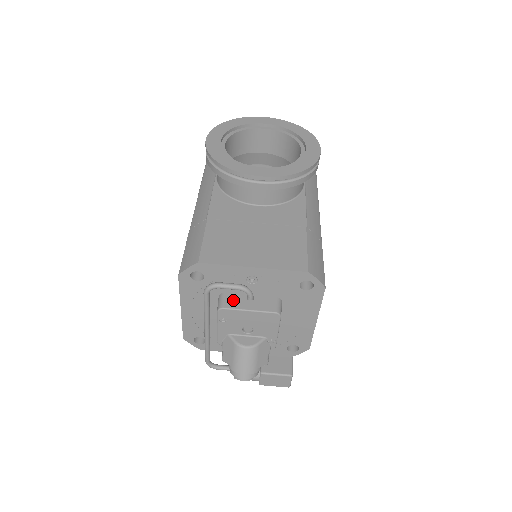
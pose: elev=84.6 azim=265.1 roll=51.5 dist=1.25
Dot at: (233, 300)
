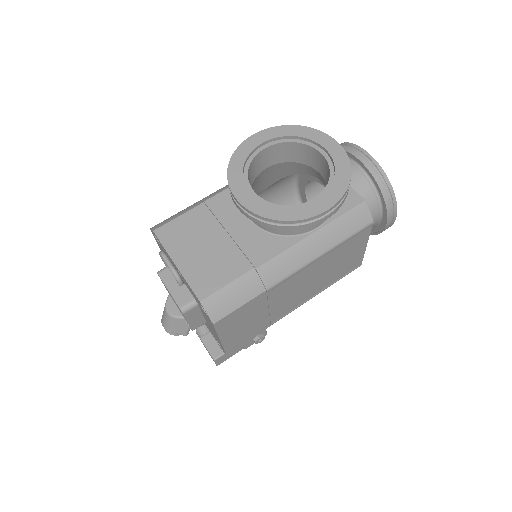
Dot at: (170, 274)
